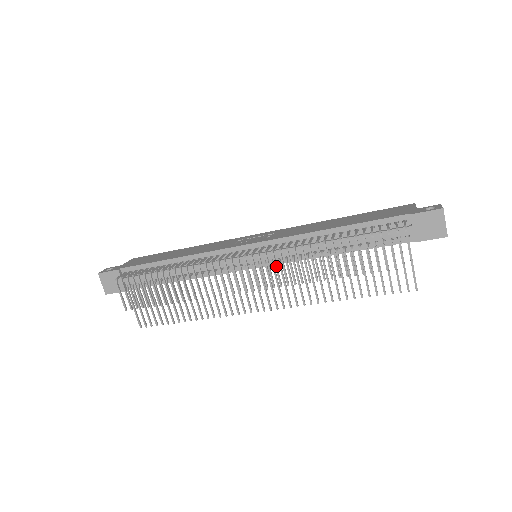
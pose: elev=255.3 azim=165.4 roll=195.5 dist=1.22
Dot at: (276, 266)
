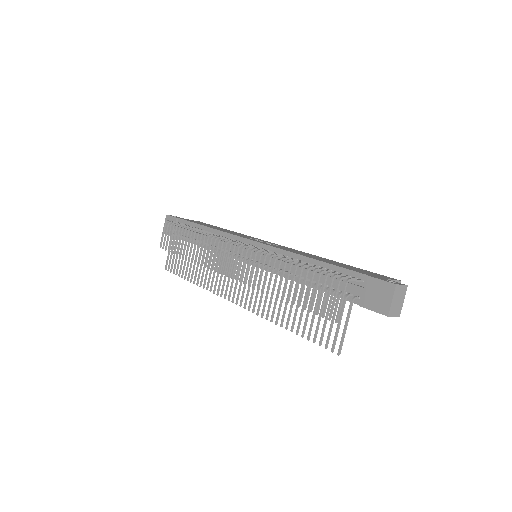
Dot at: (248, 263)
